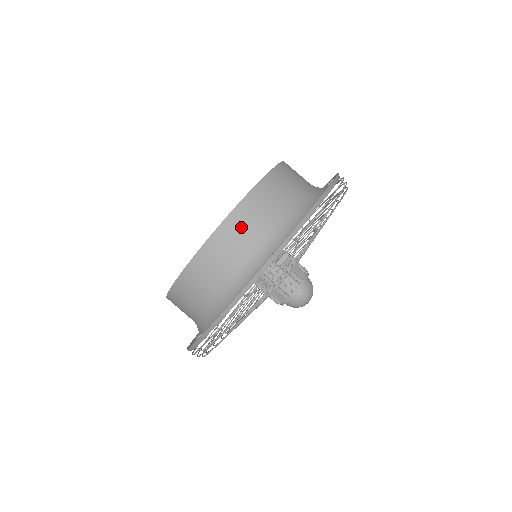
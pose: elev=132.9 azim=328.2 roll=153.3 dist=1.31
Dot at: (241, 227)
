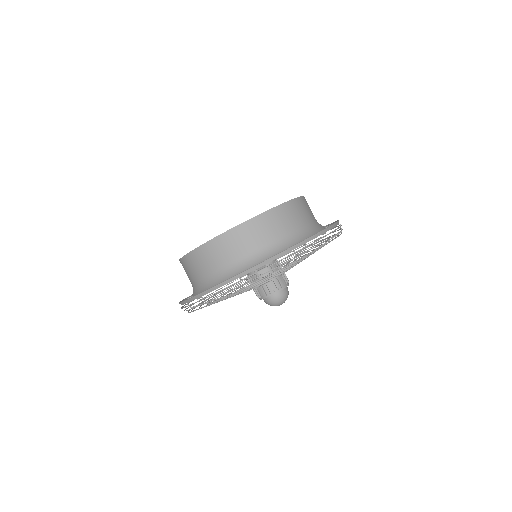
Dot at: (246, 235)
